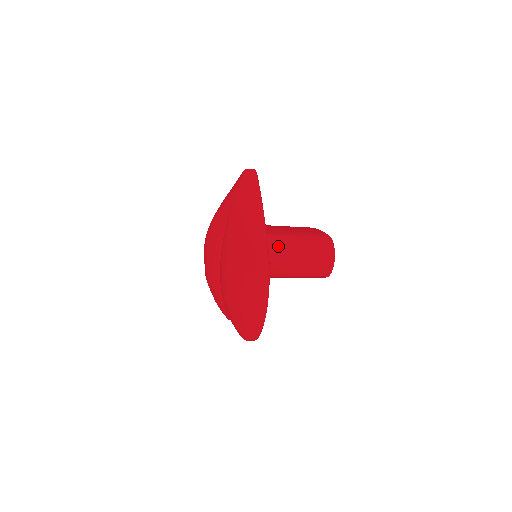
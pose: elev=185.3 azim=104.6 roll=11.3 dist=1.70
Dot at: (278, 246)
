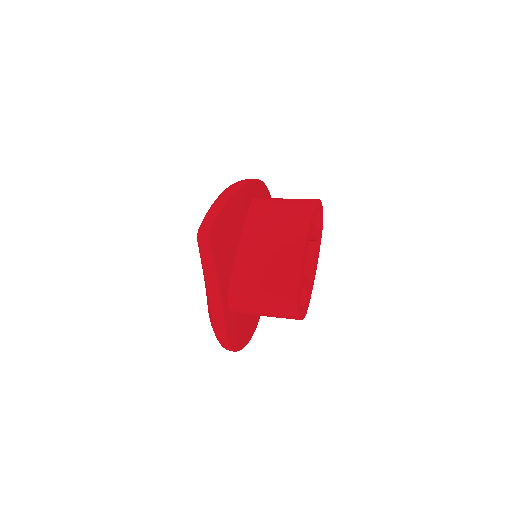
Dot at: (241, 307)
